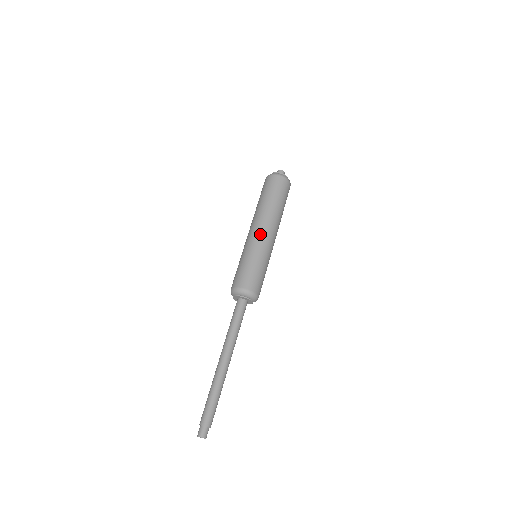
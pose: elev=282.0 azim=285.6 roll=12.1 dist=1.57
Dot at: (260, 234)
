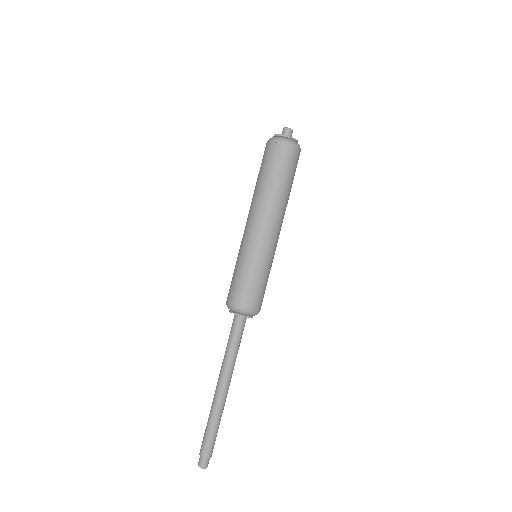
Dot at: (258, 233)
